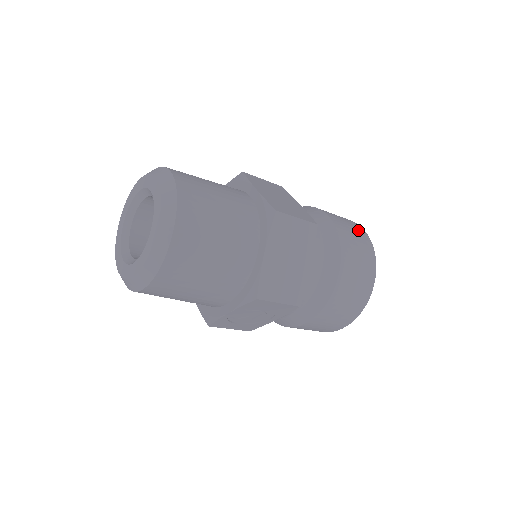
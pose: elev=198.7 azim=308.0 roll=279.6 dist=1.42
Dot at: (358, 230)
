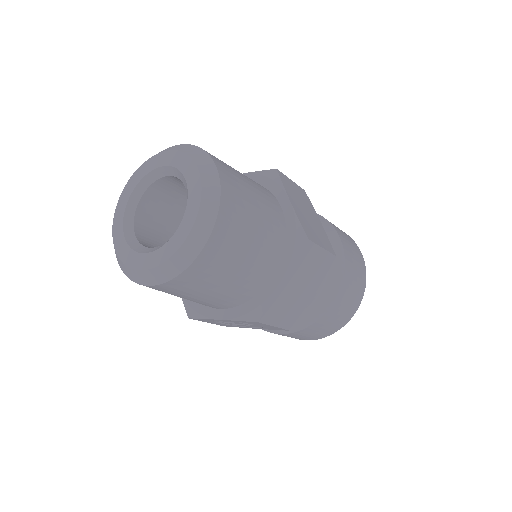
Dot at: (359, 256)
